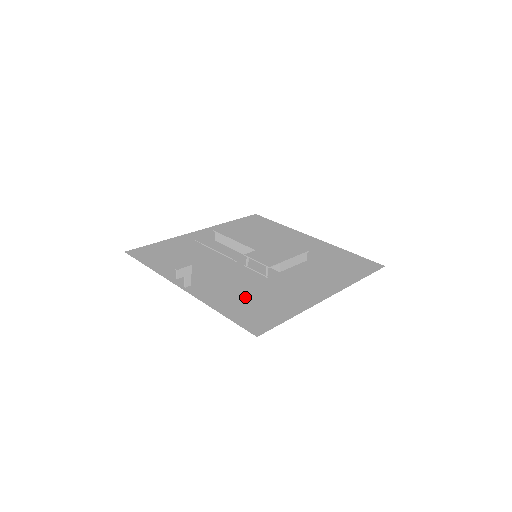
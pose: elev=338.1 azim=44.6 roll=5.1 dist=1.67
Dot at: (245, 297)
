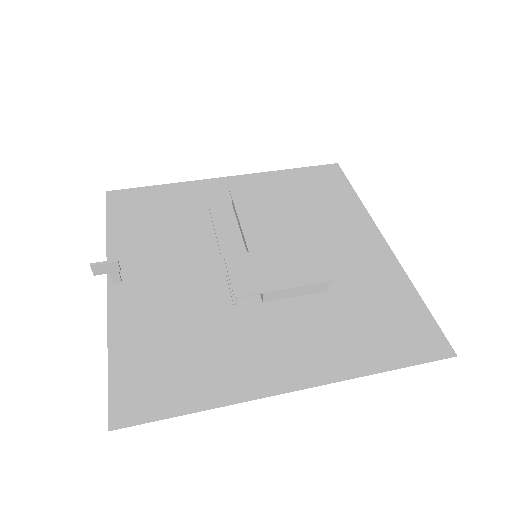
Dot at: (168, 337)
